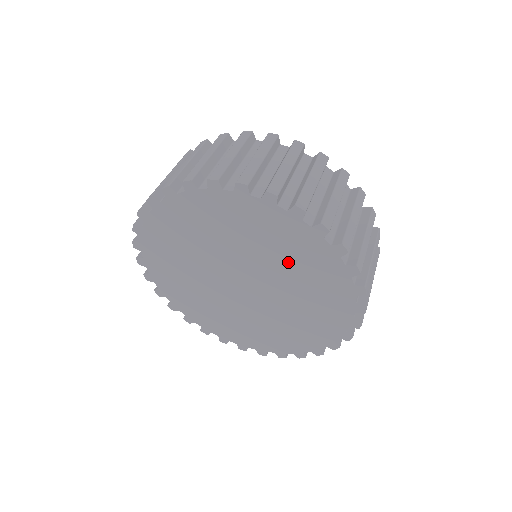
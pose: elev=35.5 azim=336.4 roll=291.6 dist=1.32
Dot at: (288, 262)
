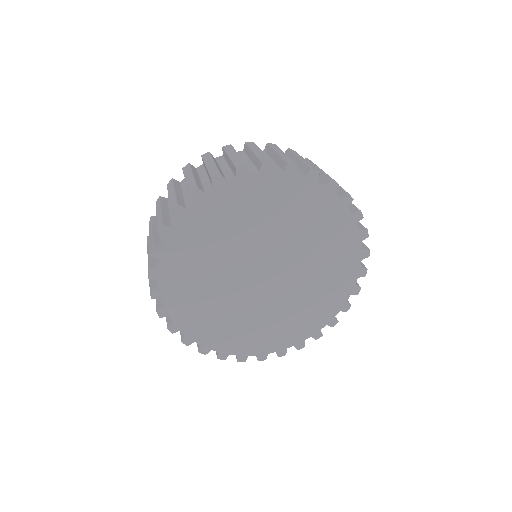
Dot at: (285, 219)
